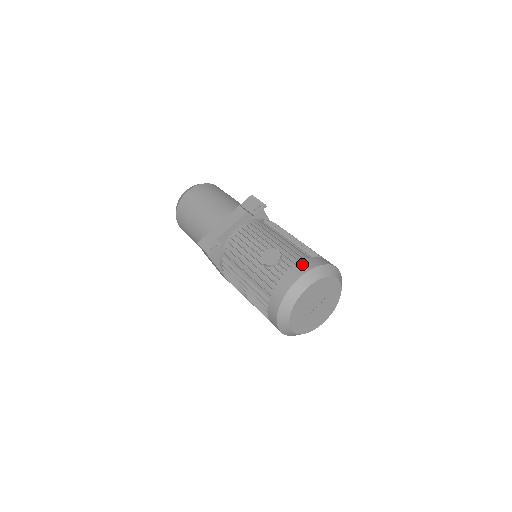
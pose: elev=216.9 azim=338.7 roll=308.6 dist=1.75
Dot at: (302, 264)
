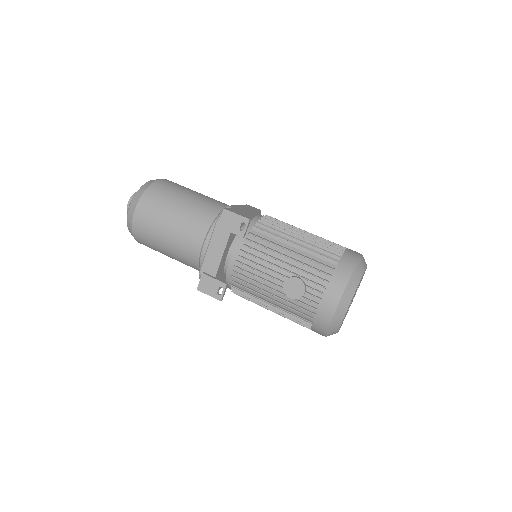
Dot at: (332, 286)
